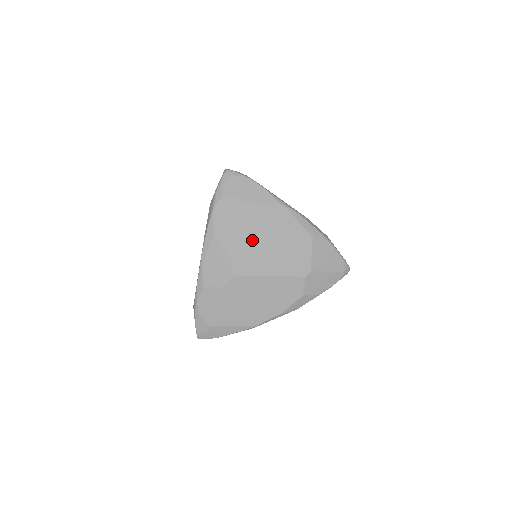
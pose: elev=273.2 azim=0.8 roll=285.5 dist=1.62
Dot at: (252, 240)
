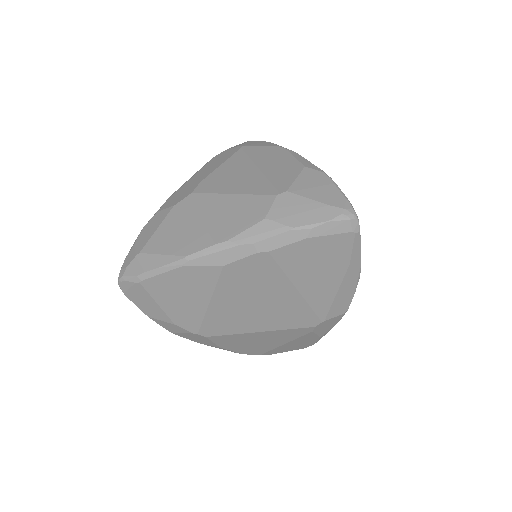
Dot at: (232, 168)
